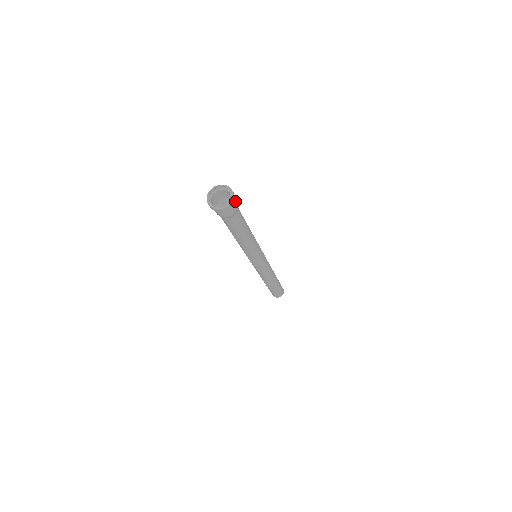
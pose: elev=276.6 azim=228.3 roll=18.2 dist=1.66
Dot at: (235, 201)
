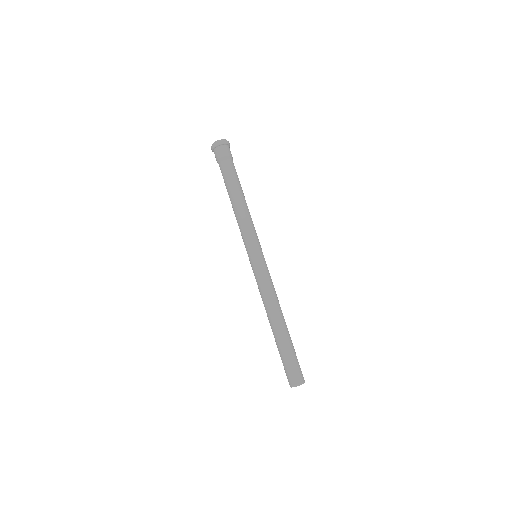
Dot at: (230, 152)
